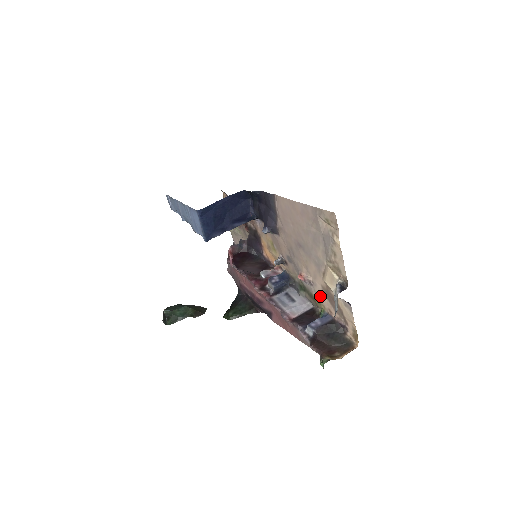
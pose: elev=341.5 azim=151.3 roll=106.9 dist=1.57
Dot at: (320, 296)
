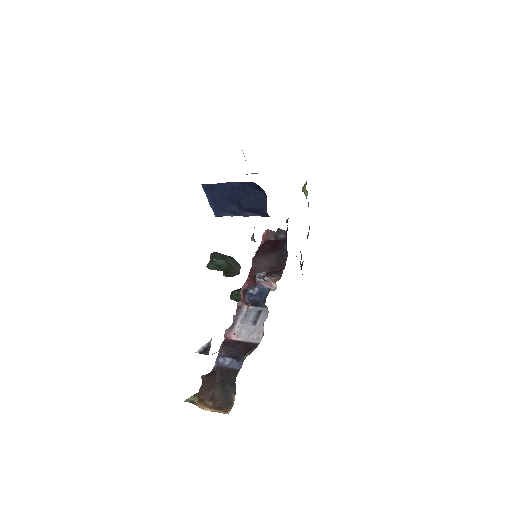
Dot at: occluded
